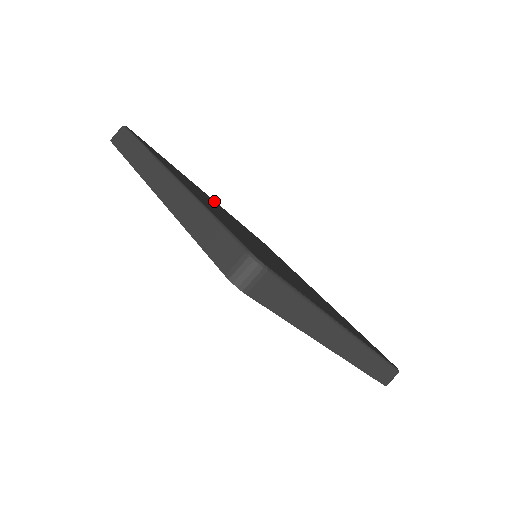
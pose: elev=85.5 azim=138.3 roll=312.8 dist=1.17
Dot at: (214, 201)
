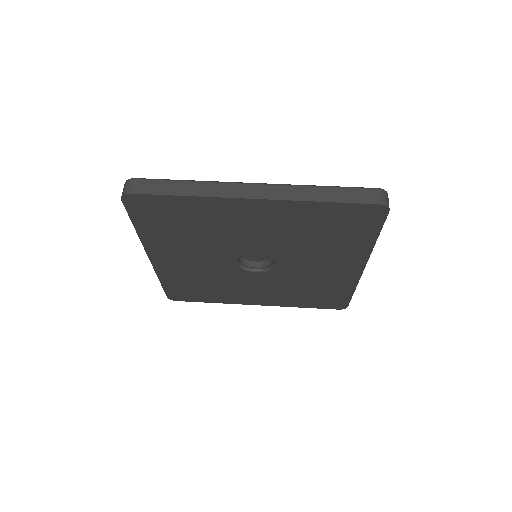
Dot at: occluded
